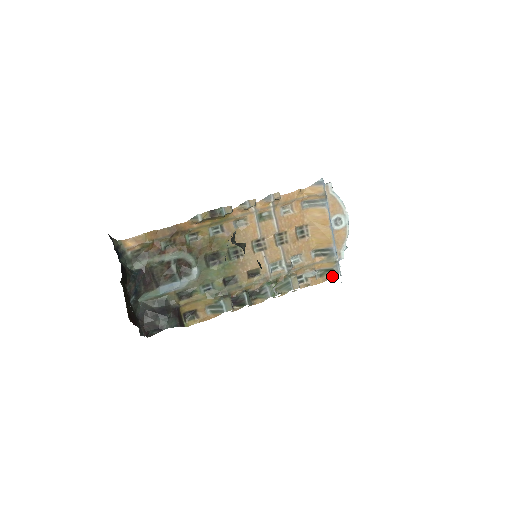
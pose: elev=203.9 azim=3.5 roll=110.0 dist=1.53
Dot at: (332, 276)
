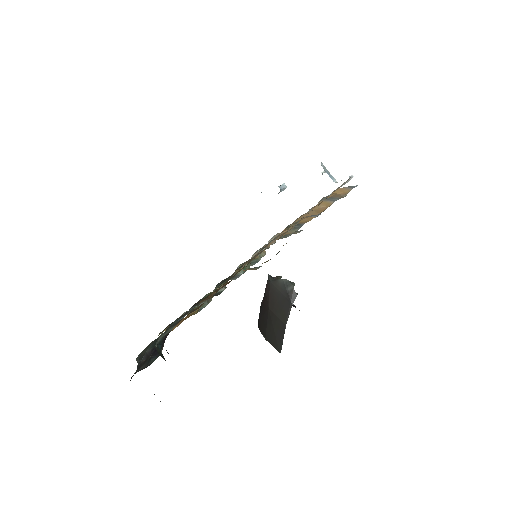
Dot at: (281, 238)
